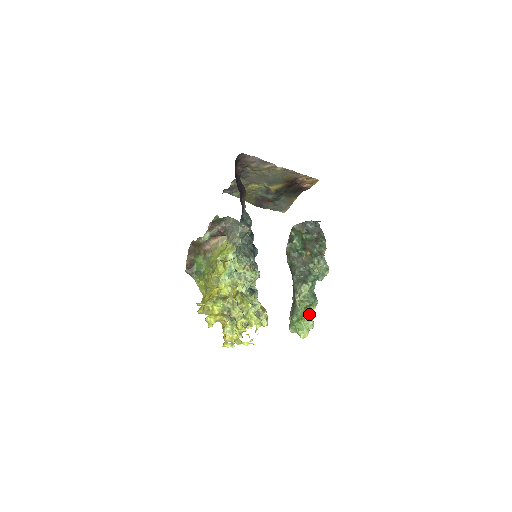
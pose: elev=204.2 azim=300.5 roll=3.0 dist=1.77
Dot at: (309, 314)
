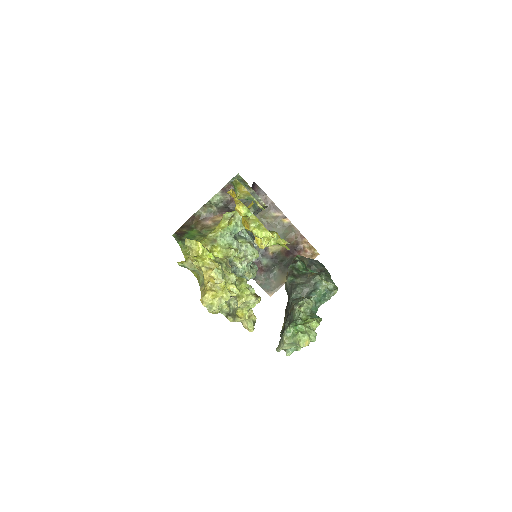
Dot at: (311, 327)
